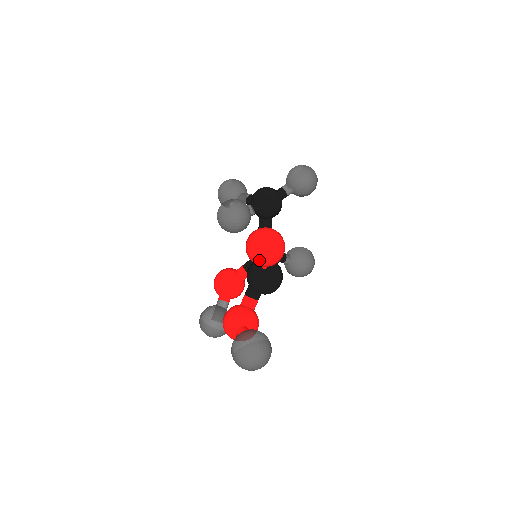
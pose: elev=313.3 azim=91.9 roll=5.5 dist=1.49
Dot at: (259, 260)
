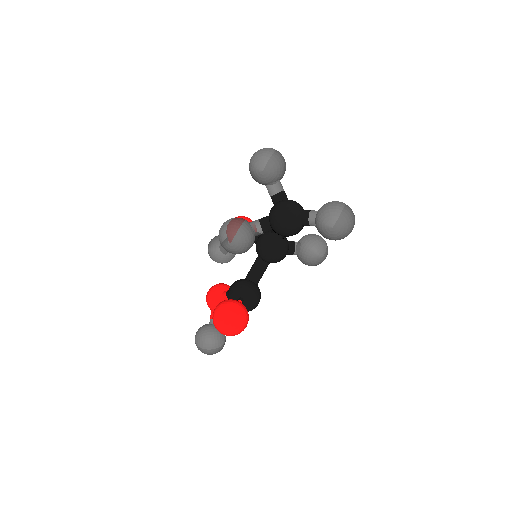
Dot at: occluded
